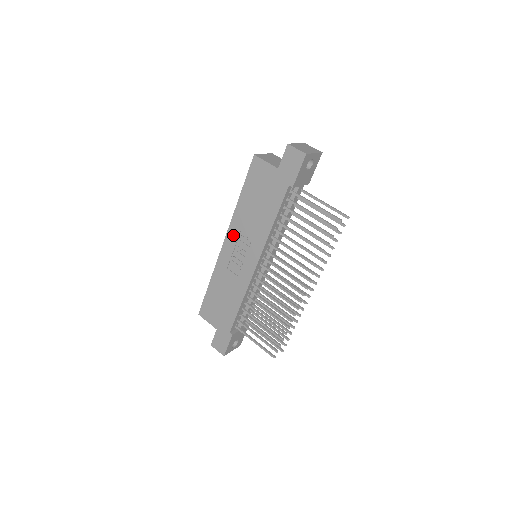
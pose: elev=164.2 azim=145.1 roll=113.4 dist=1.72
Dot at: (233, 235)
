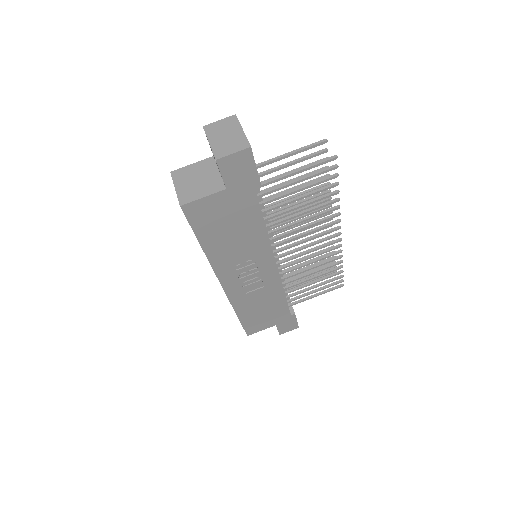
Dot at: (227, 274)
